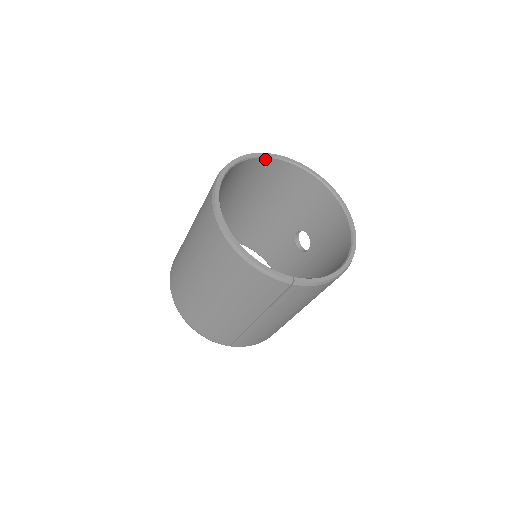
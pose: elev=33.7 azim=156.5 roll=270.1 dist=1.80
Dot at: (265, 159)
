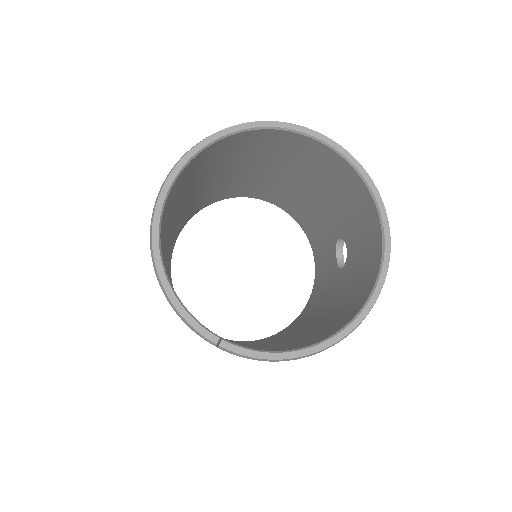
Dot at: (292, 133)
